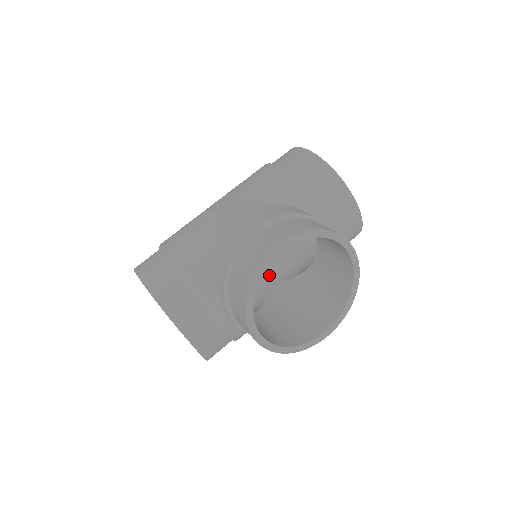
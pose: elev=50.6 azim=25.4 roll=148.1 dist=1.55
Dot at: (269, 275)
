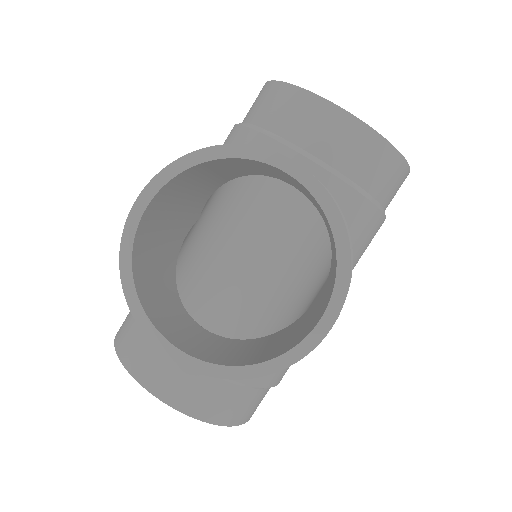
Dot at: (322, 283)
